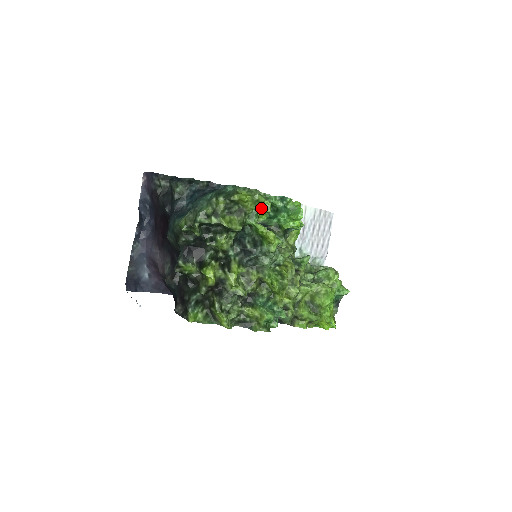
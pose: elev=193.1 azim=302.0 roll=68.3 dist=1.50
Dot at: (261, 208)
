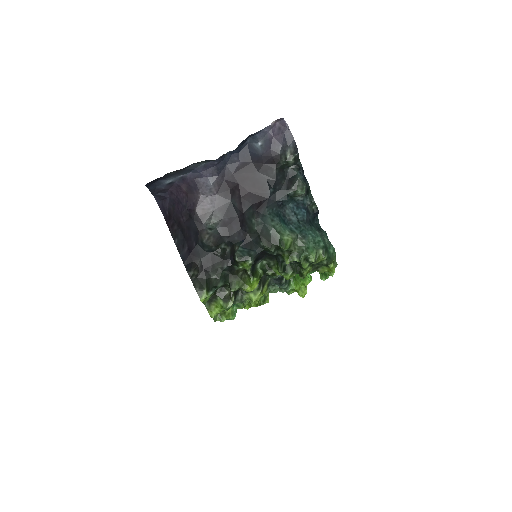
Dot at: (323, 274)
